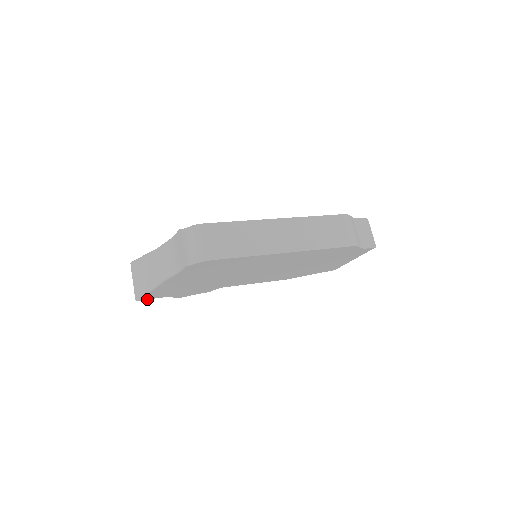
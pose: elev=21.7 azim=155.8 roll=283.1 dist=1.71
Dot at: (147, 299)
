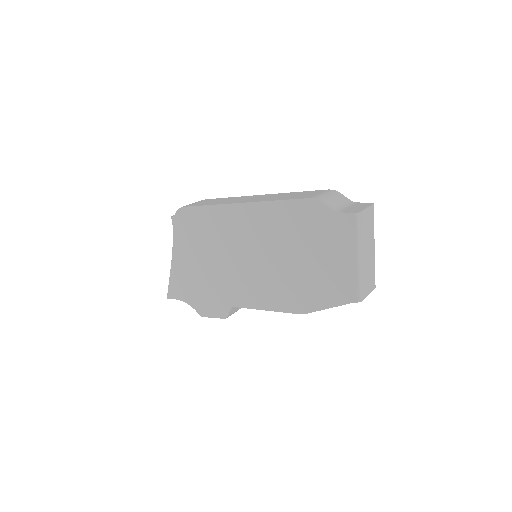
Dot at: (174, 298)
